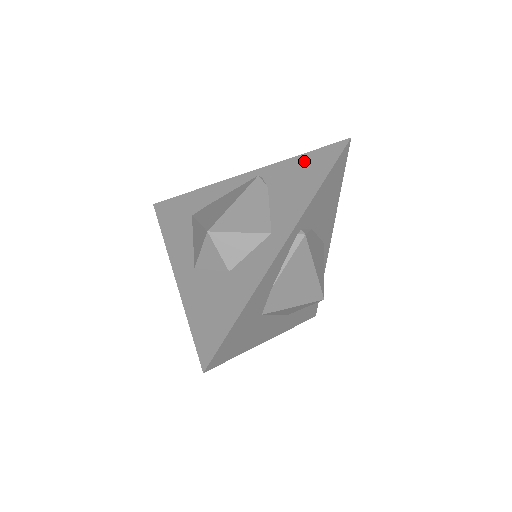
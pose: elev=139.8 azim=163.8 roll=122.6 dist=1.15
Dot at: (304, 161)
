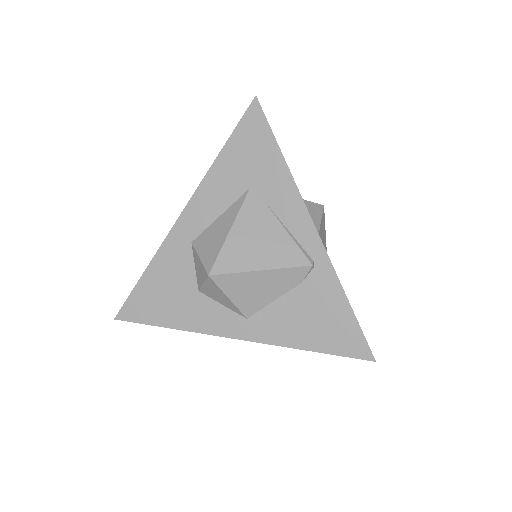
Dot at: (341, 315)
